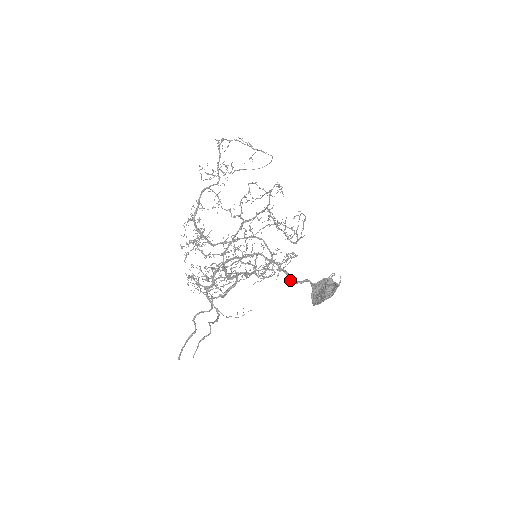
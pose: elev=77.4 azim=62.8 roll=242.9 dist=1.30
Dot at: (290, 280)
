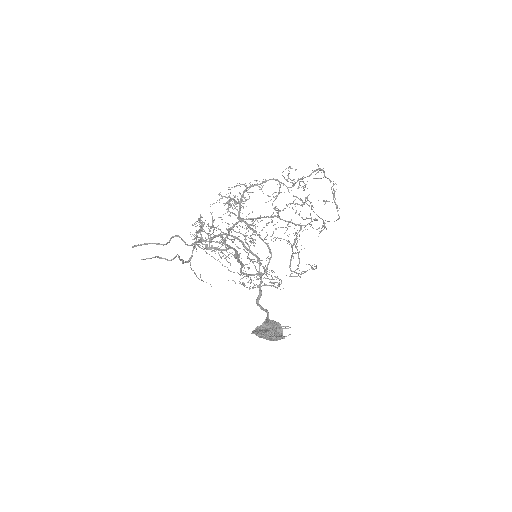
Dot at: (257, 299)
